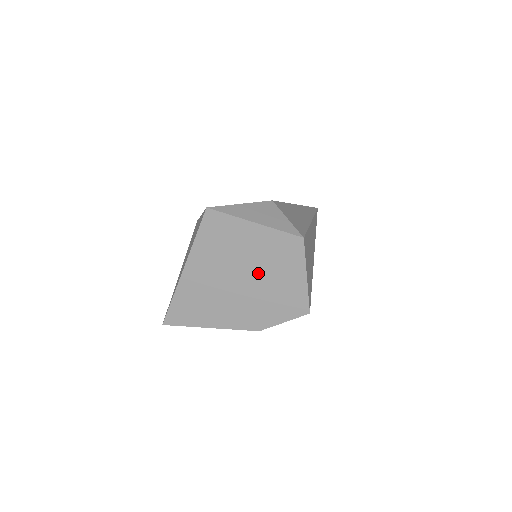
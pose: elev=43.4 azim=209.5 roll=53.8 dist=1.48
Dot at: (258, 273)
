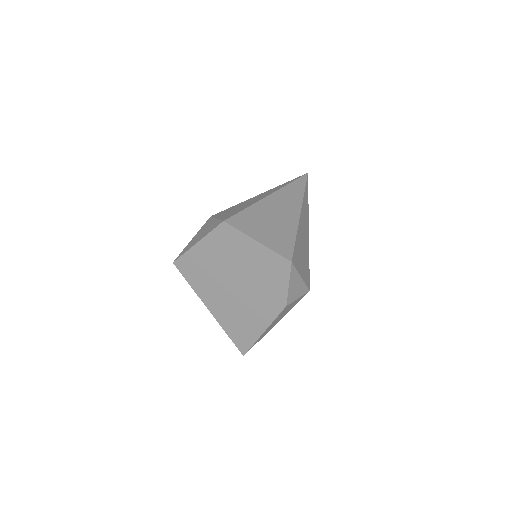
Dot at: (236, 270)
